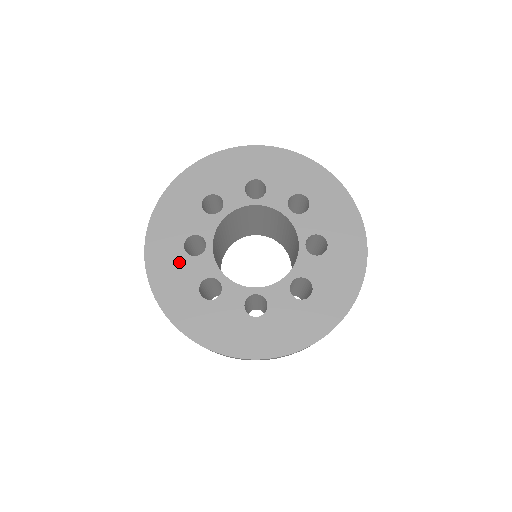
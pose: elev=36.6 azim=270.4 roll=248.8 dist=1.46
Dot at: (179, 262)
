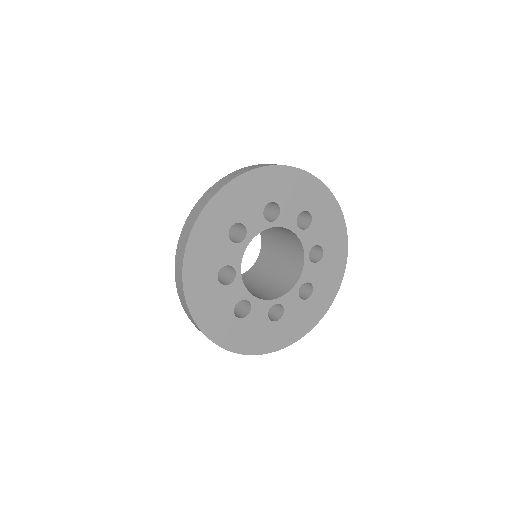
Dot at: (215, 293)
